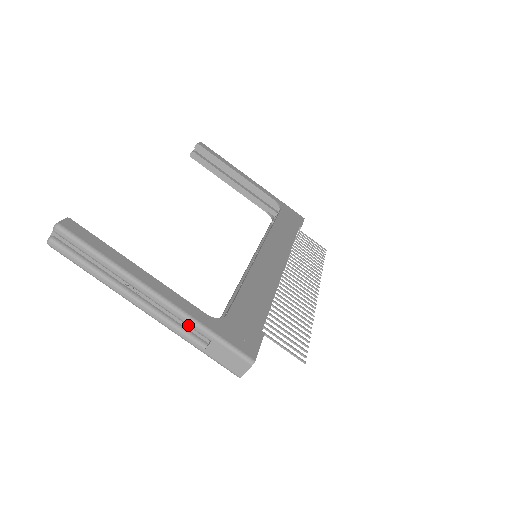
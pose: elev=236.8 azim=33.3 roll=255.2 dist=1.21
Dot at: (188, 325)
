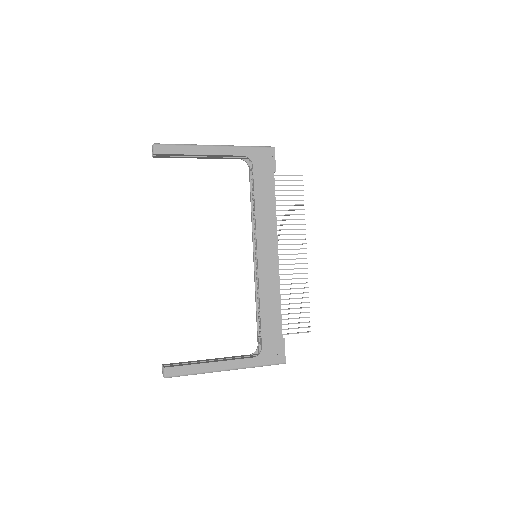
Dot at: (248, 367)
